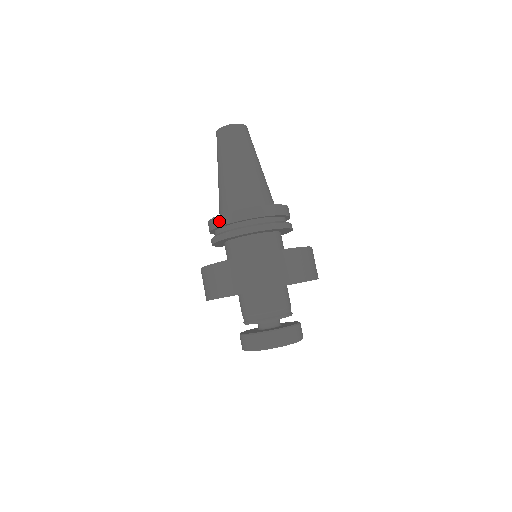
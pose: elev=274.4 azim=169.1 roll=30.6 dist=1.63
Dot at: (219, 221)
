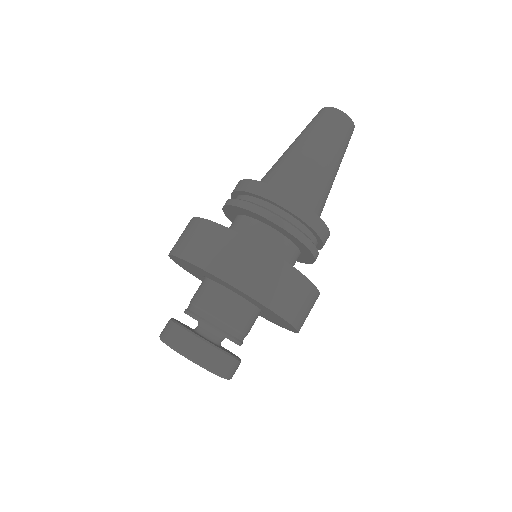
Dot at: (259, 188)
